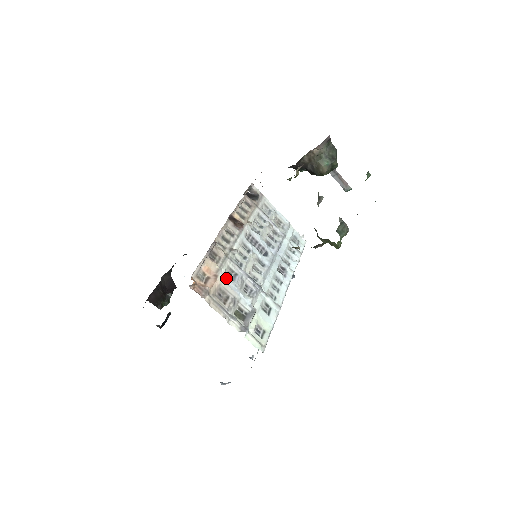
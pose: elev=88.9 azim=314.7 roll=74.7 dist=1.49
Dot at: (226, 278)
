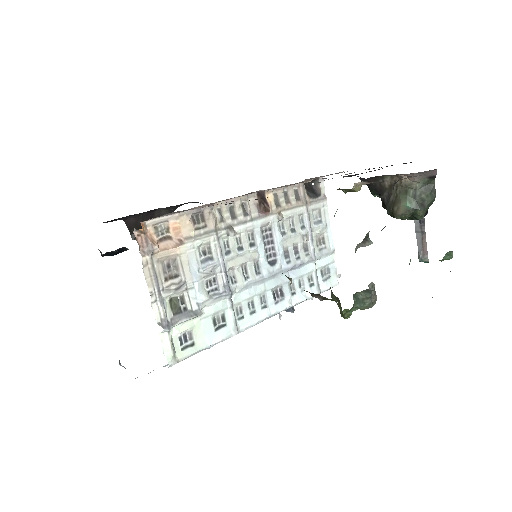
Dot at: (194, 253)
